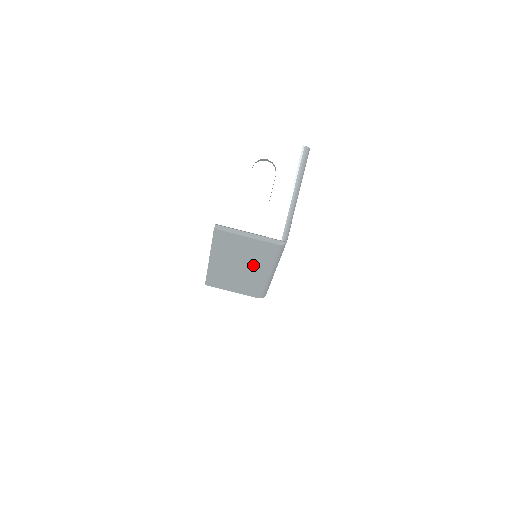
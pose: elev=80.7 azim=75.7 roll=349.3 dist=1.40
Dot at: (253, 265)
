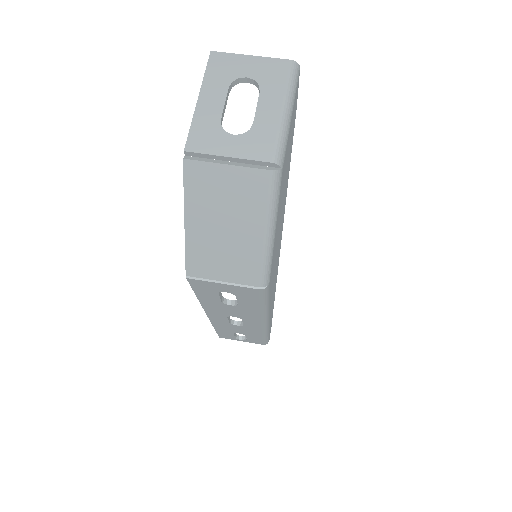
Dot at: (243, 220)
